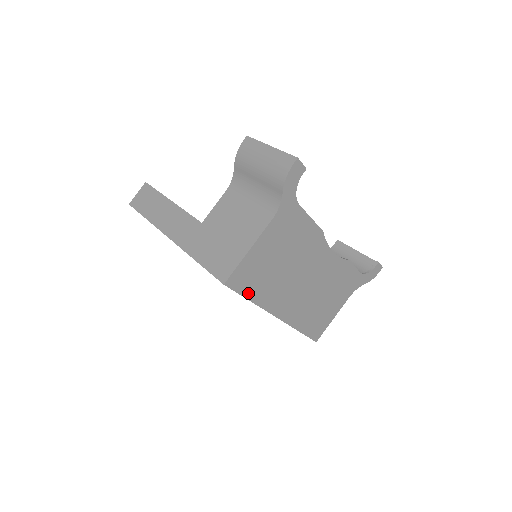
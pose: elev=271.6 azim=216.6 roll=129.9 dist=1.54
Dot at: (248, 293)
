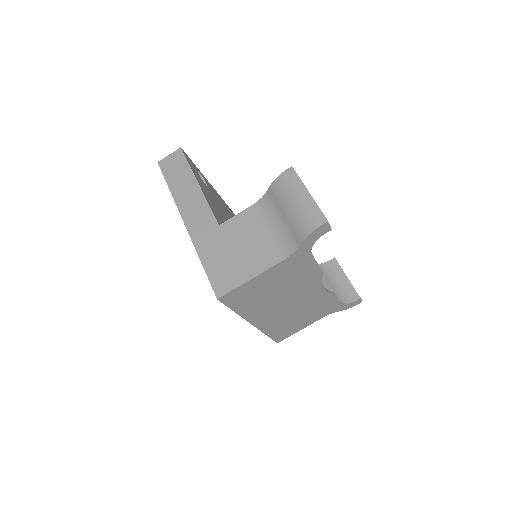
Dot at: (235, 307)
